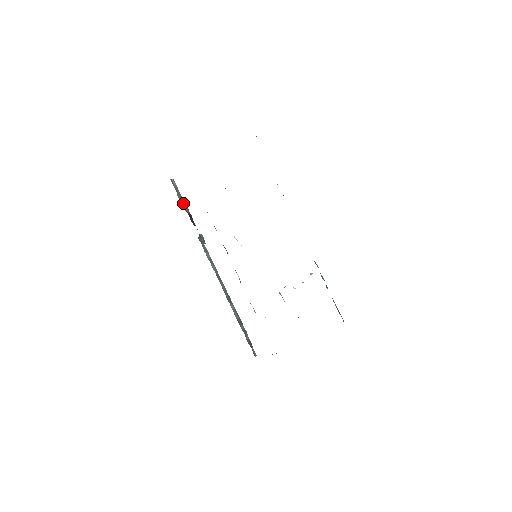
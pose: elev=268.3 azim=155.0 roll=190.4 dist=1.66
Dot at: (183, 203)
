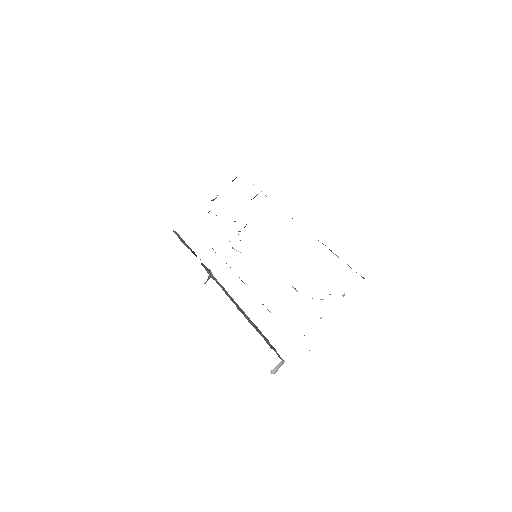
Dot at: (185, 244)
